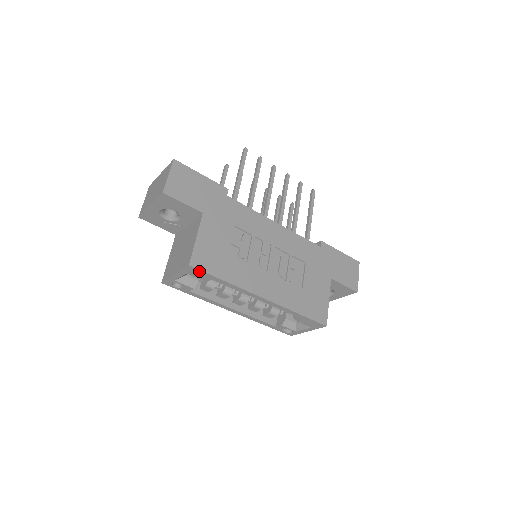
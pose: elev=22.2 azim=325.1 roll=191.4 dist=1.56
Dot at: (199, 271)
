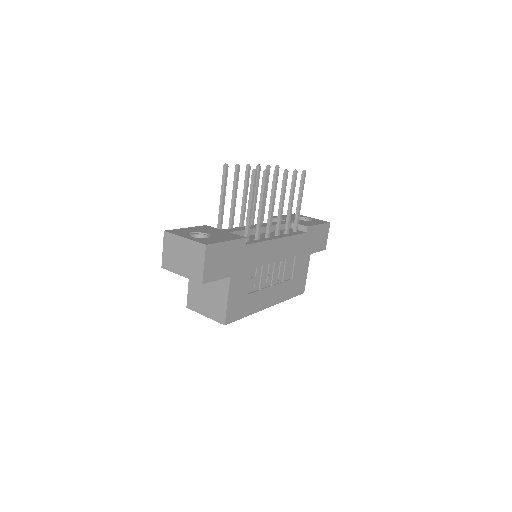
Dot at: (230, 321)
